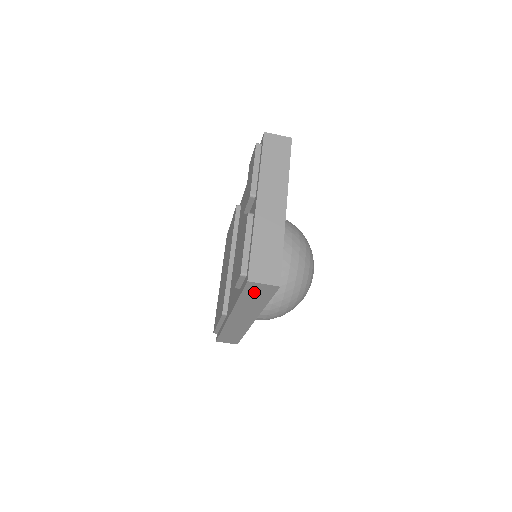
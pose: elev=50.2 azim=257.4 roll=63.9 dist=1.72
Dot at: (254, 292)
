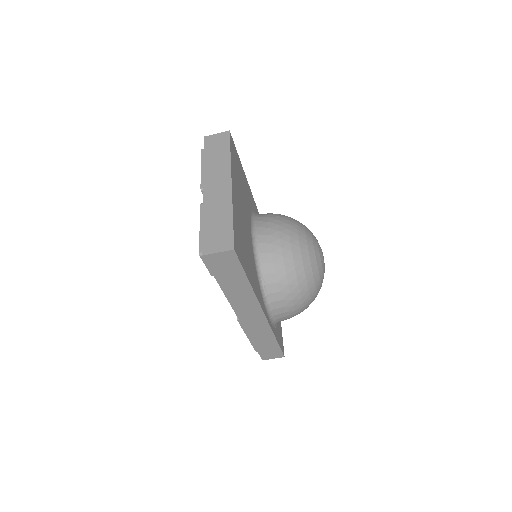
Dot at: (222, 269)
